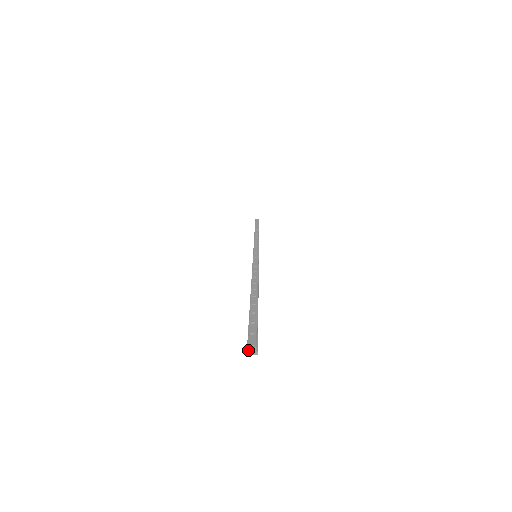
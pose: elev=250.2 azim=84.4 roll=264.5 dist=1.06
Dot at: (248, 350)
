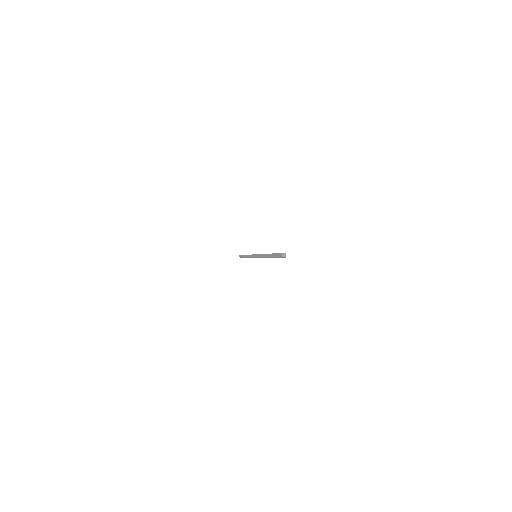
Dot at: (282, 254)
